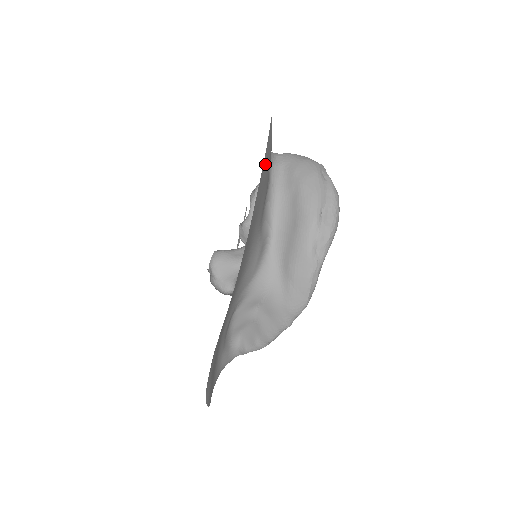
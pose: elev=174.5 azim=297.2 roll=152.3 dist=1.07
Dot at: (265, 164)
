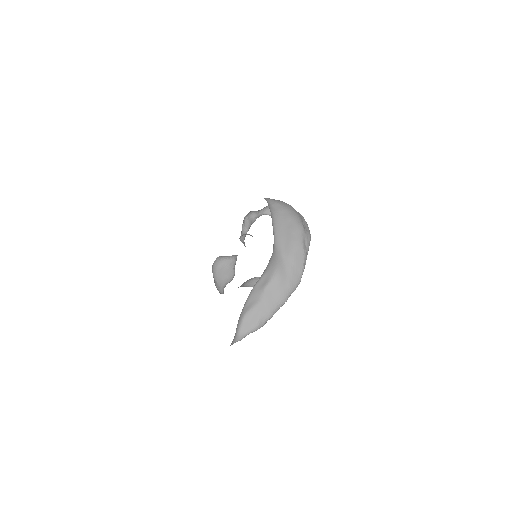
Dot at: occluded
